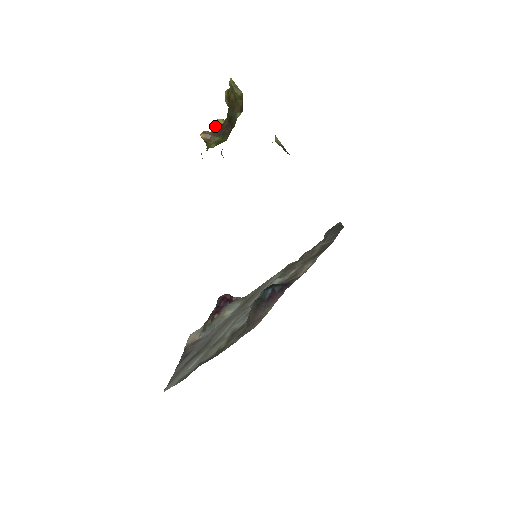
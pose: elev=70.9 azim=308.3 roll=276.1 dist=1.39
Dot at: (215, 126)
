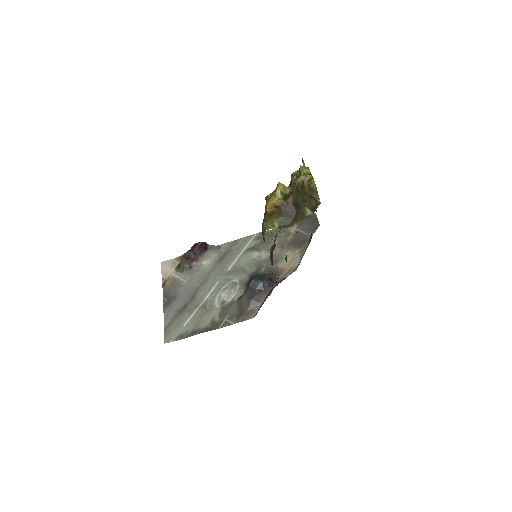
Dot at: (277, 194)
